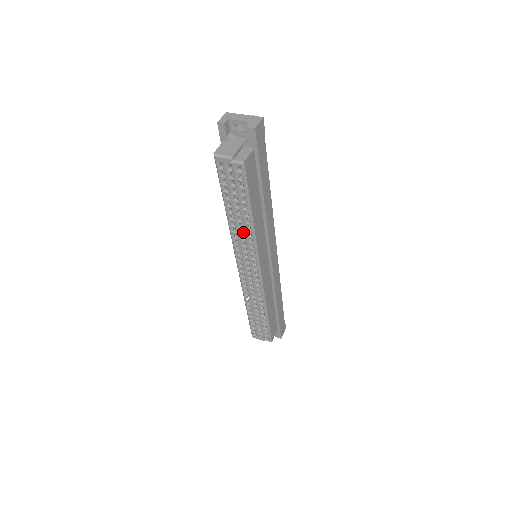
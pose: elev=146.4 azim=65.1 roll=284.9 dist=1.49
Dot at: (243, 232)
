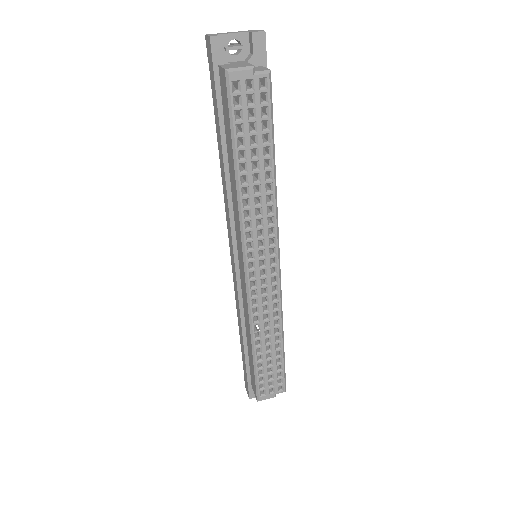
Dot at: (260, 201)
